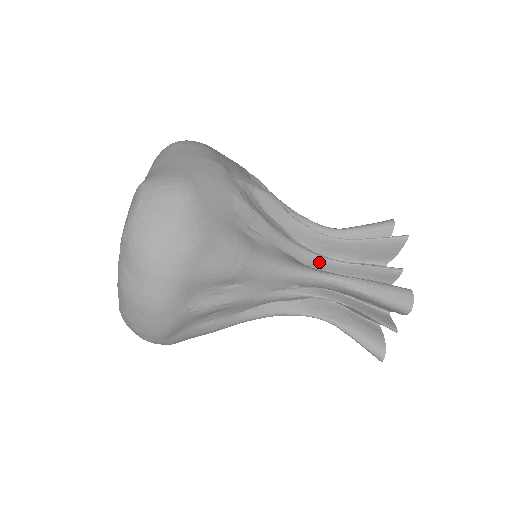
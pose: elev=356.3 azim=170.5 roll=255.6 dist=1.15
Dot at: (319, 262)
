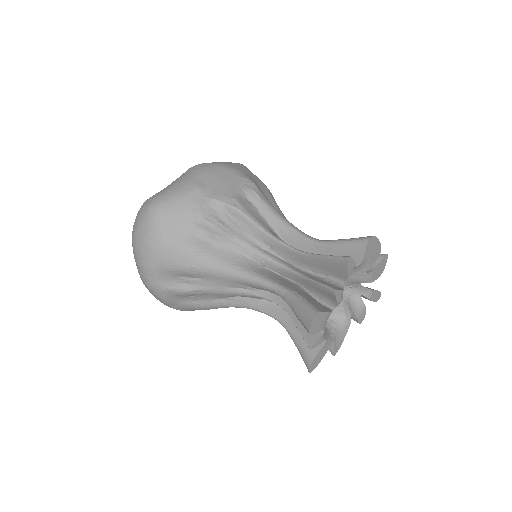
Dot at: (281, 270)
